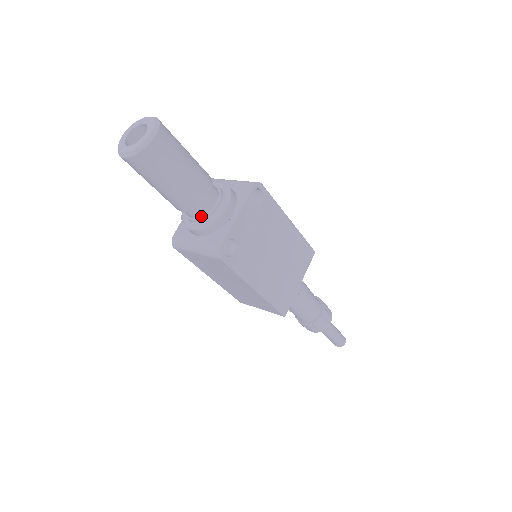
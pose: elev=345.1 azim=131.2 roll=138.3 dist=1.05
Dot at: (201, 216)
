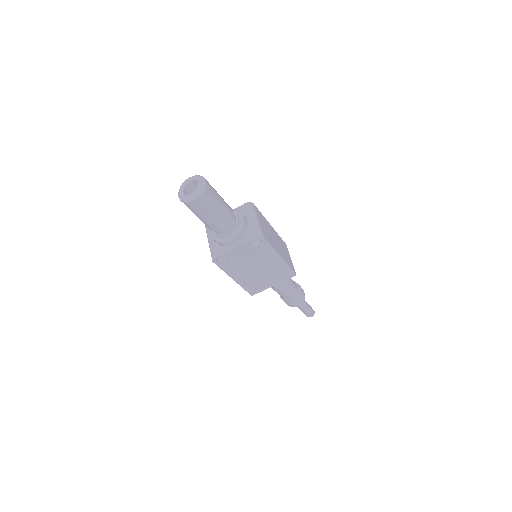
Dot at: (217, 233)
